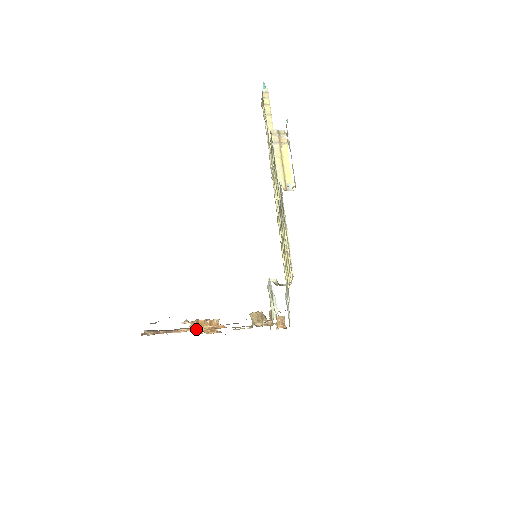
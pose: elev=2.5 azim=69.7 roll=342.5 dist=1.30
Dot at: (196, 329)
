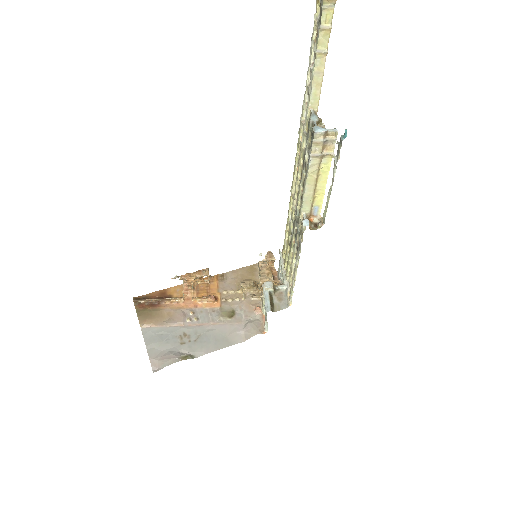
Dot at: (187, 291)
